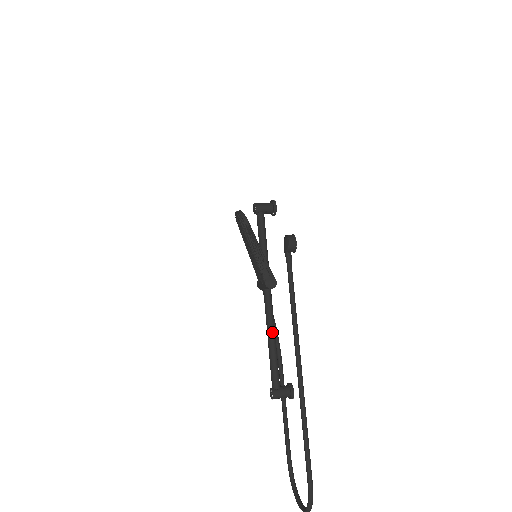
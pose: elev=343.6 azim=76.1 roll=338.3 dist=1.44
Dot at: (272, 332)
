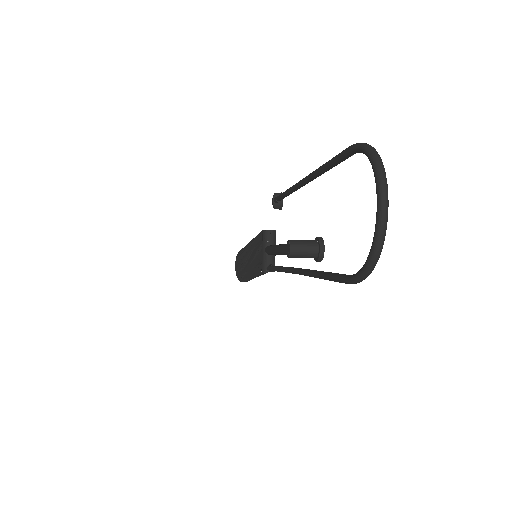
Dot at: occluded
